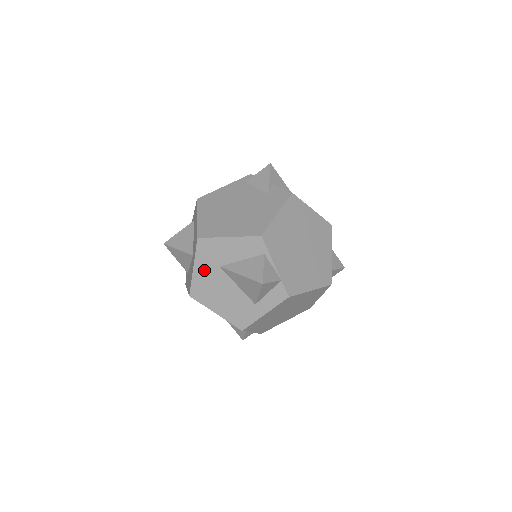
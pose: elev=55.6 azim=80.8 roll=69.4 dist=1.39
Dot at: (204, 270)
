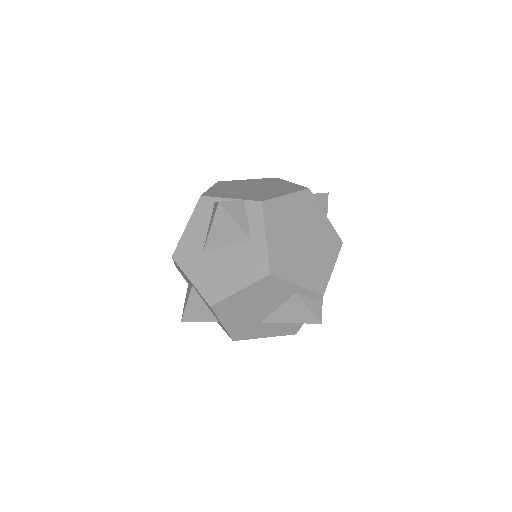
Dot at: (197, 271)
